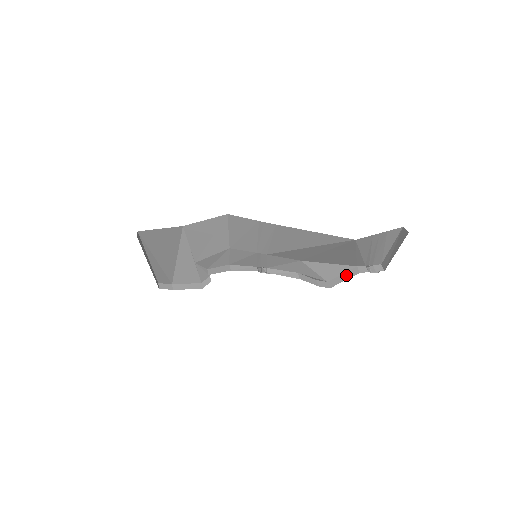
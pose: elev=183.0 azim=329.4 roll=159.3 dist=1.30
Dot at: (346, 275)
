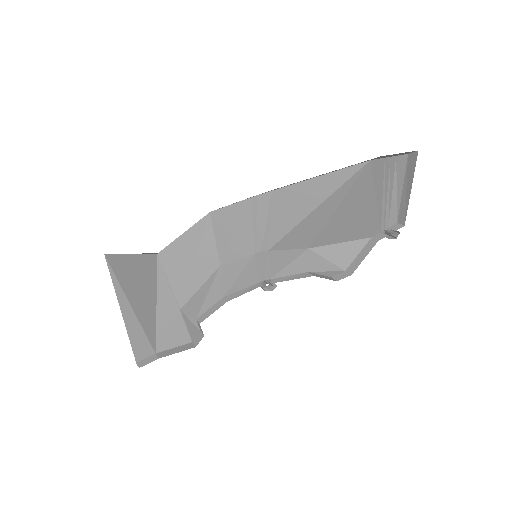
Dot at: (364, 252)
